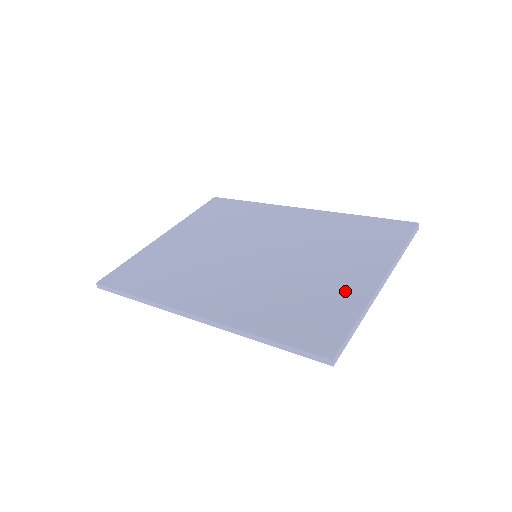
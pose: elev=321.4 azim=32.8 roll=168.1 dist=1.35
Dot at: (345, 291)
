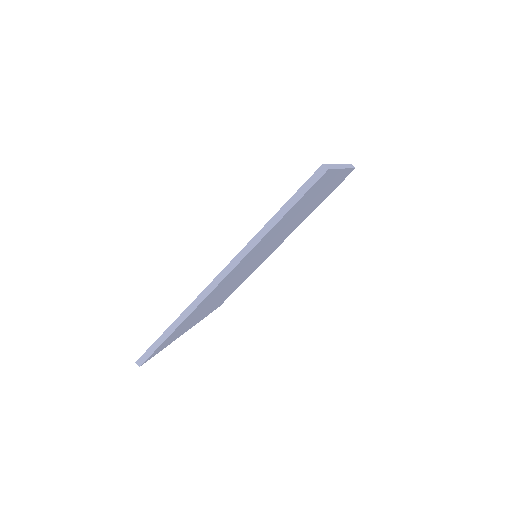
Dot at: occluded
